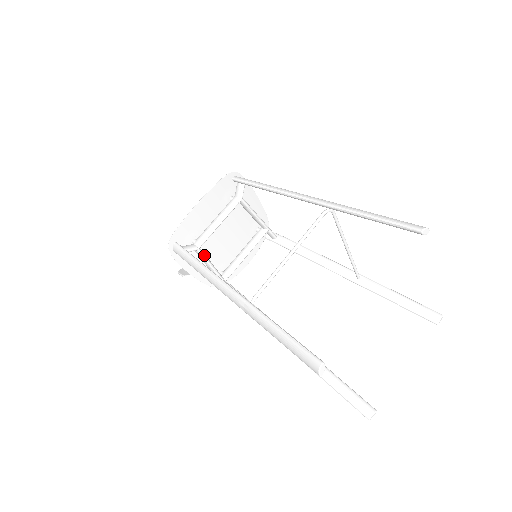
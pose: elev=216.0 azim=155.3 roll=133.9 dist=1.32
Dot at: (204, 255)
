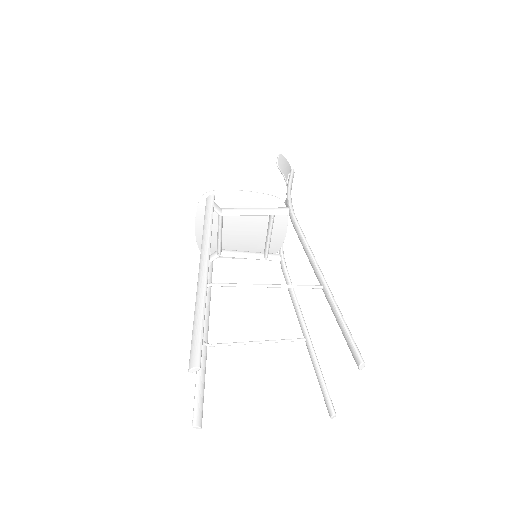
Dot at: (228, 256)
